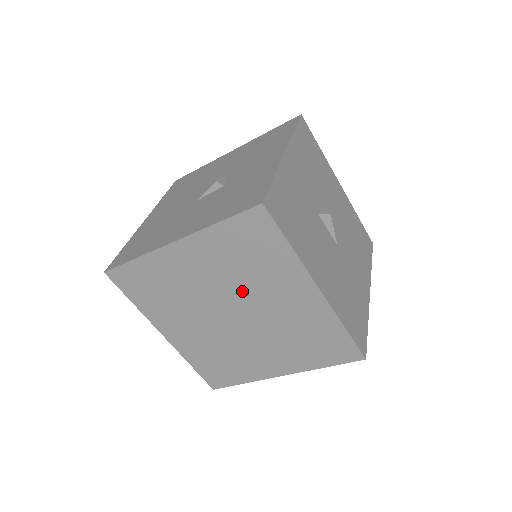
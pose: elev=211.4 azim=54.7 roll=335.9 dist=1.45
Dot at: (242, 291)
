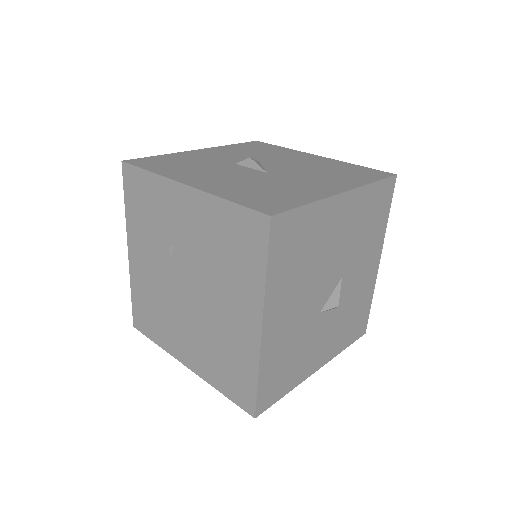
Dot at: (169, 250)
